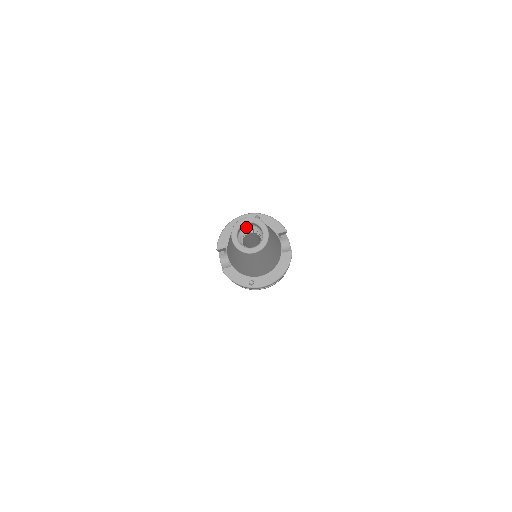
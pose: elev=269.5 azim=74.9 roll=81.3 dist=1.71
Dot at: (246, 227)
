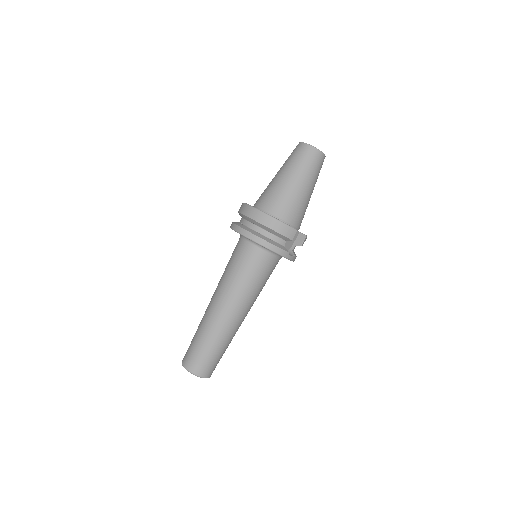
Dot at: occluded
